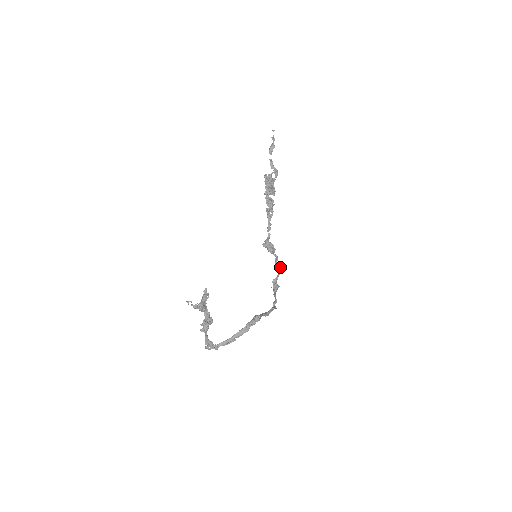
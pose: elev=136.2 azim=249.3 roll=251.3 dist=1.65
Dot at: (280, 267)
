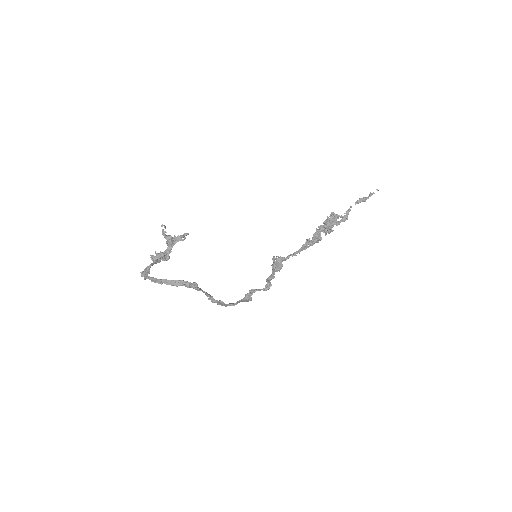
Dot at: (267, 284)
